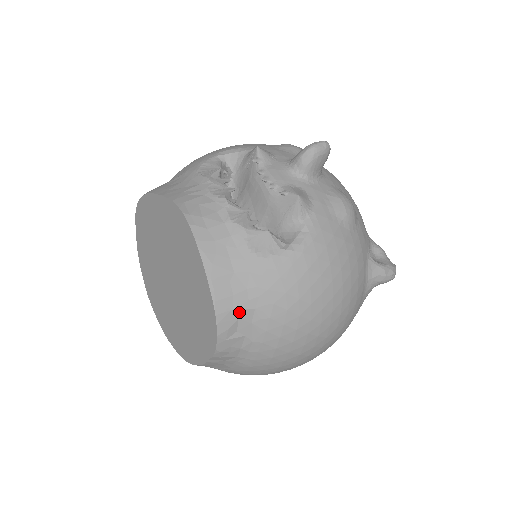
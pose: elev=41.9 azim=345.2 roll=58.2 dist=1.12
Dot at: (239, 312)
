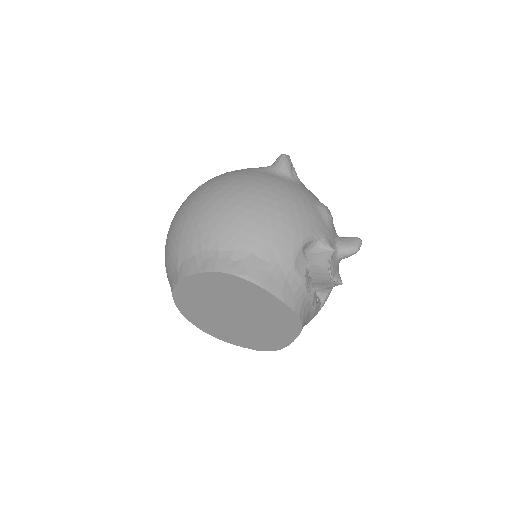
Dot at: occluded
